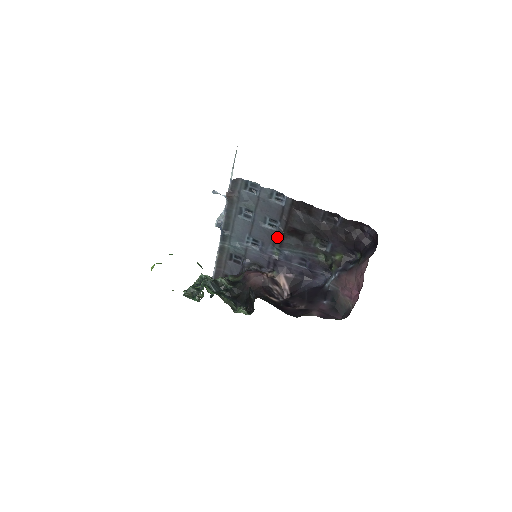
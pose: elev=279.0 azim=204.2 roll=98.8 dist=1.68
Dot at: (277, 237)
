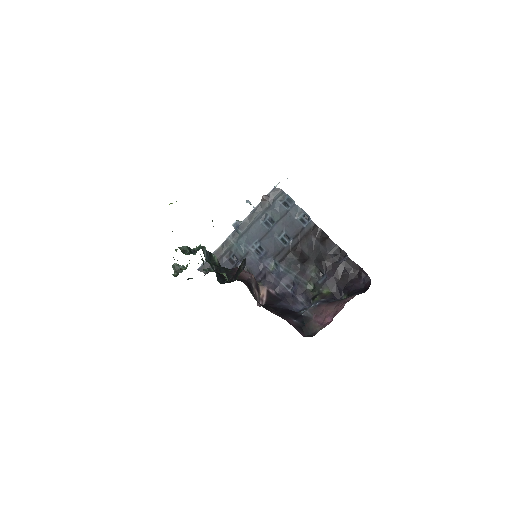
Dot at: (282, 252)
